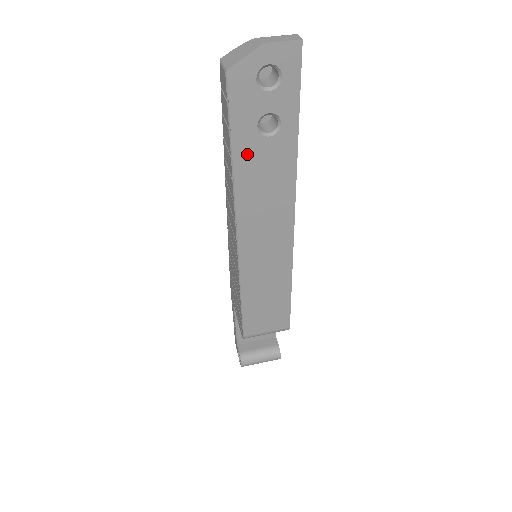
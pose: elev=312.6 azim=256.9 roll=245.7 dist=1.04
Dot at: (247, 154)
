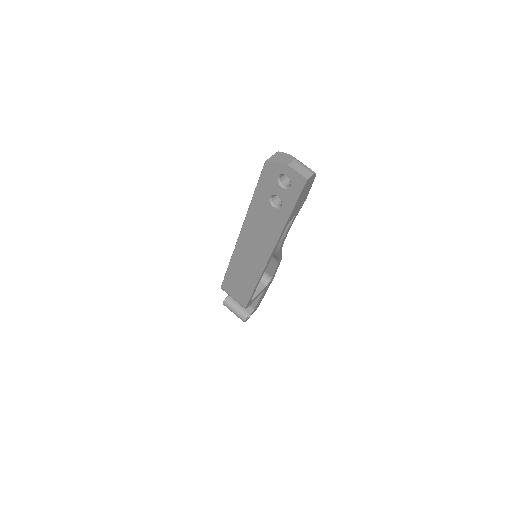
Dot at: (260, 204)
